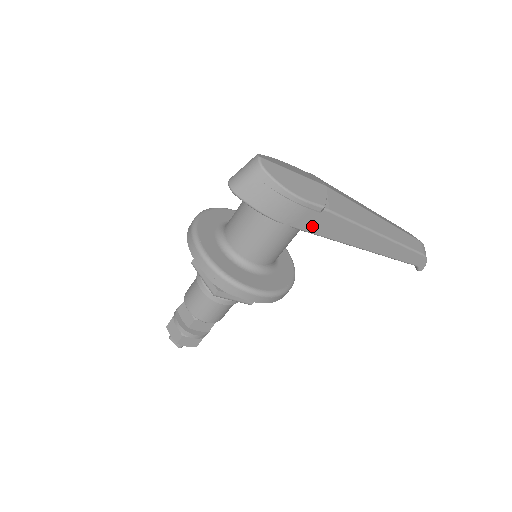
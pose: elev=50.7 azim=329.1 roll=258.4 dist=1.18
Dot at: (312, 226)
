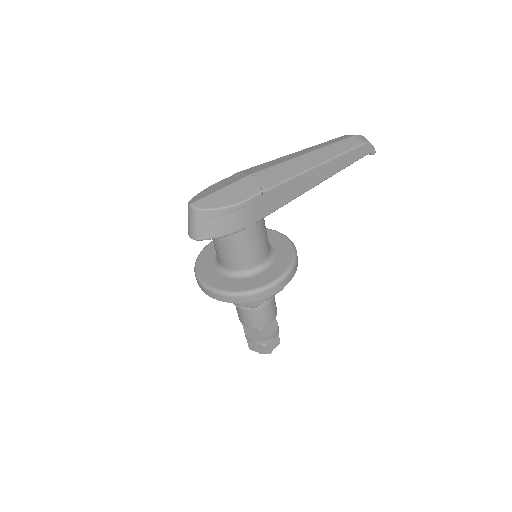
Dot at: (267, 209)
